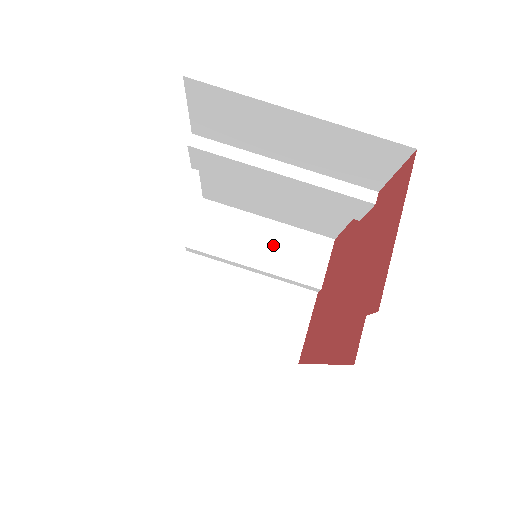
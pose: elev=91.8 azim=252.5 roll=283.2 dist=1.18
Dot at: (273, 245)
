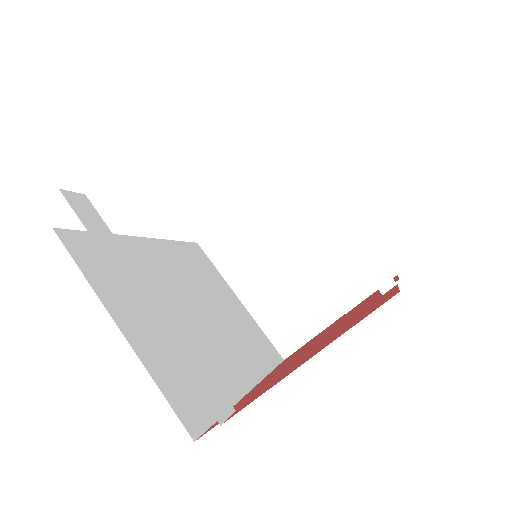
Dot at: (329, 240)
